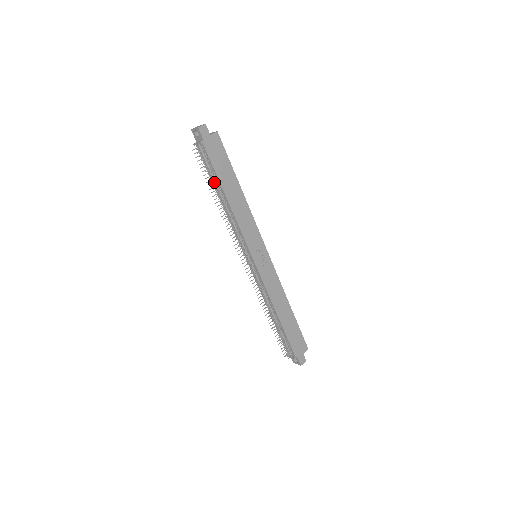
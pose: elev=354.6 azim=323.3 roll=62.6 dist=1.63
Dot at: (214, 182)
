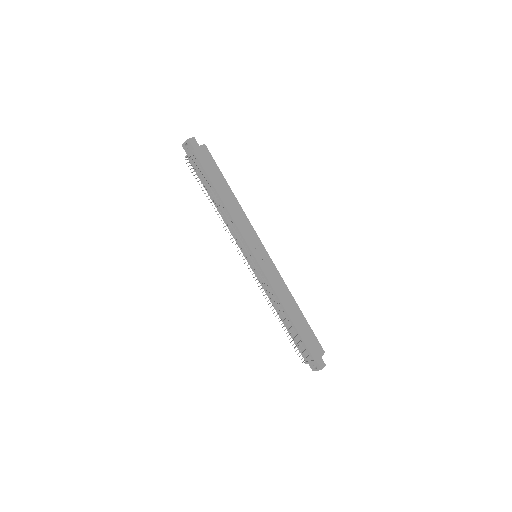
Dot at: (207, 186)
